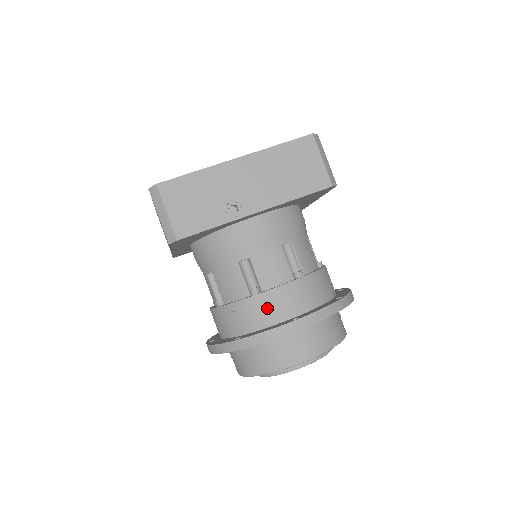
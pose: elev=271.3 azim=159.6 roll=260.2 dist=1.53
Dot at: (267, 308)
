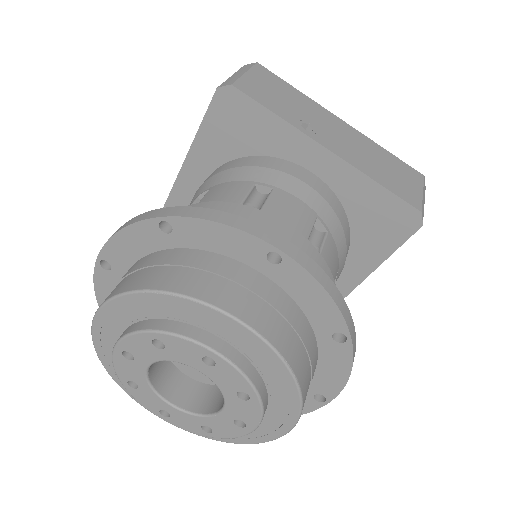
Dot at: occluded
